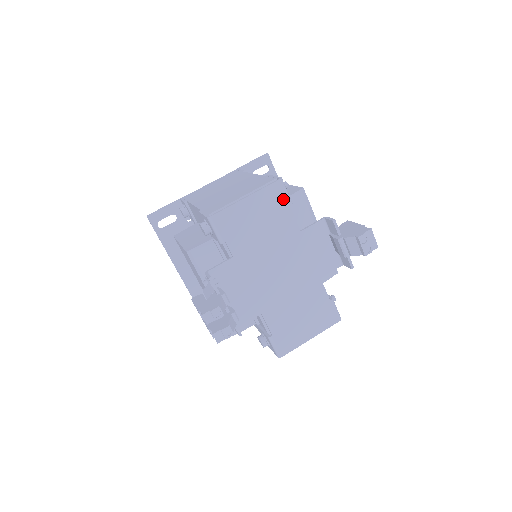
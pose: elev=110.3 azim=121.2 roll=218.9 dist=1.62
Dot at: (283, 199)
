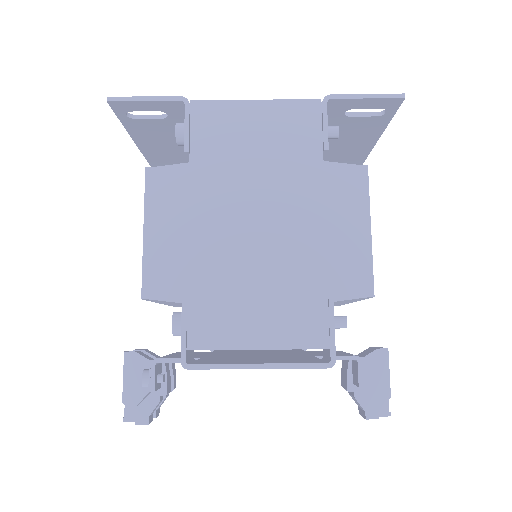
Dot at: occluded
